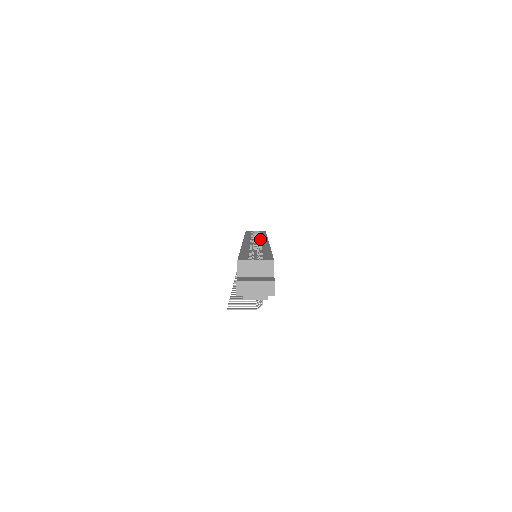
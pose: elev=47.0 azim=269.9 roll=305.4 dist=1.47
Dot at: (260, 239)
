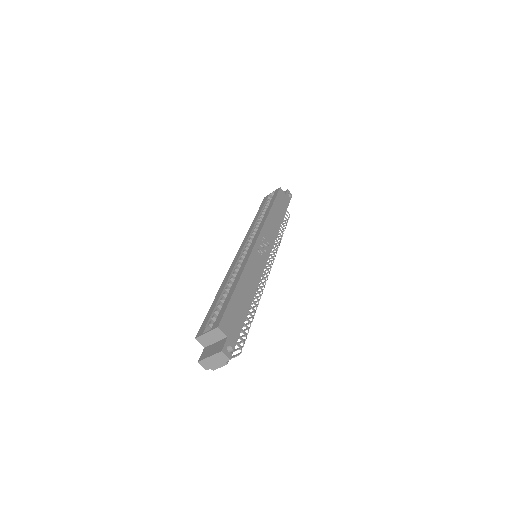
Dot at: occluded
